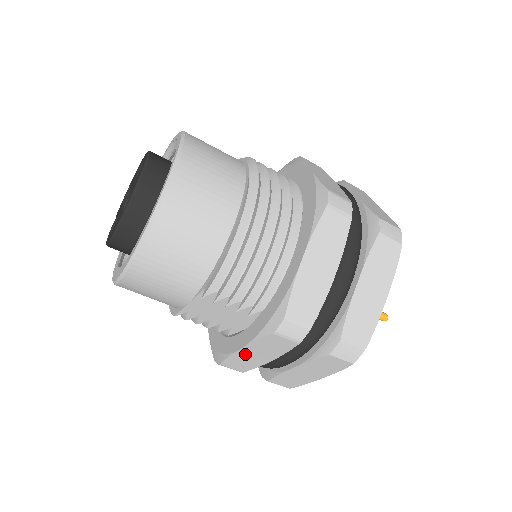
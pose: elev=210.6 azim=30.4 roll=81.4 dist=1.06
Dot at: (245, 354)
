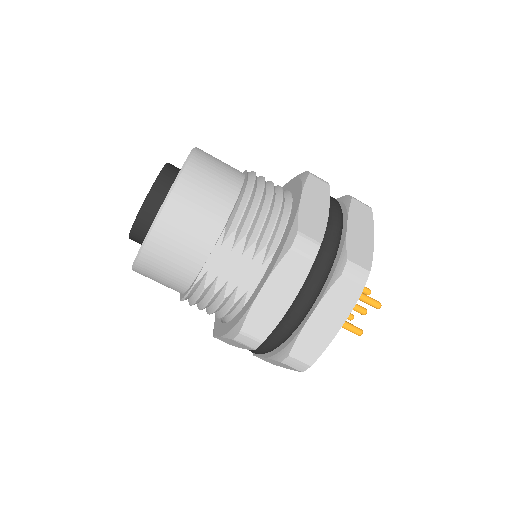
Dot at: (265, 299)
